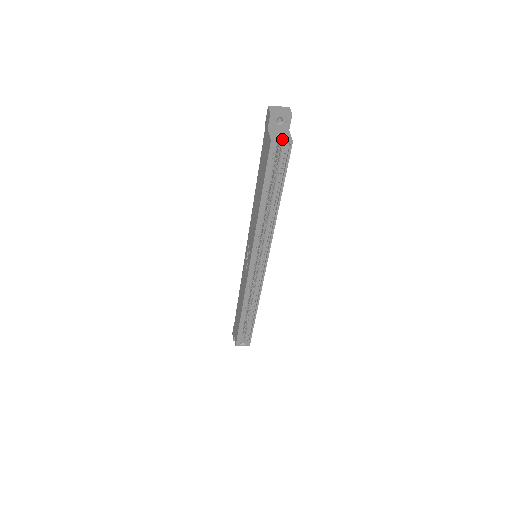
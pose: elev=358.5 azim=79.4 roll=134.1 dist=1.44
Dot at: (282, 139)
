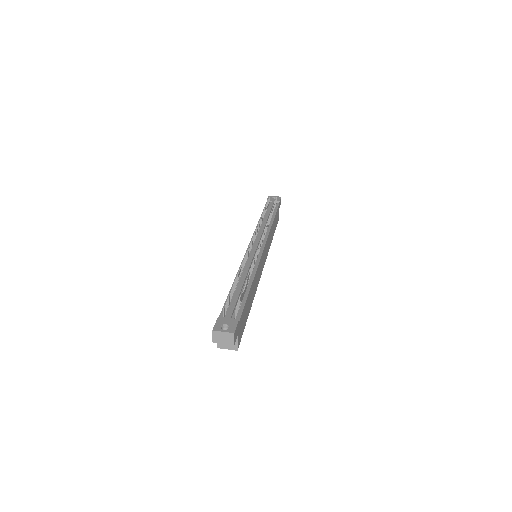
Dot at: (228, 347)
